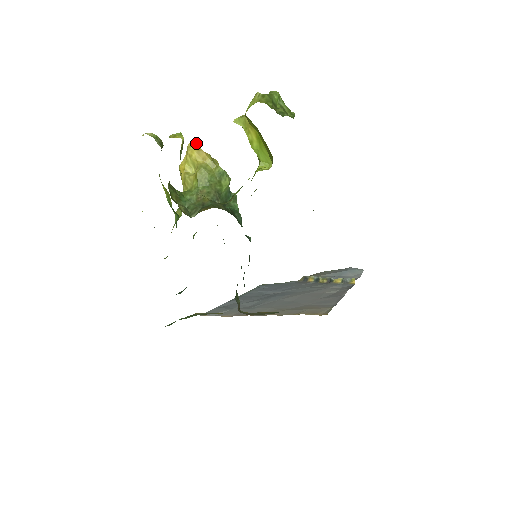
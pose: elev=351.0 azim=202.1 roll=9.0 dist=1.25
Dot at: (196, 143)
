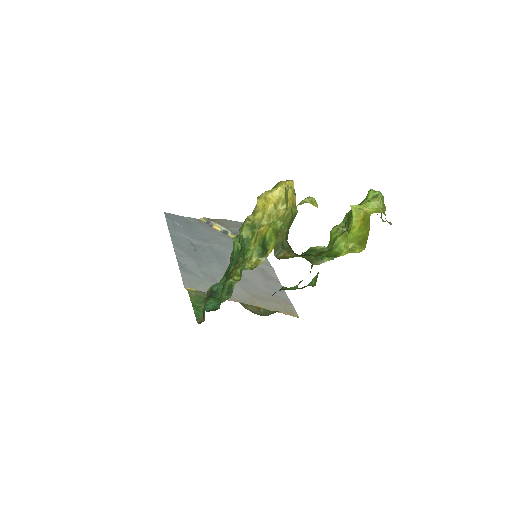
Dot at: occluded
